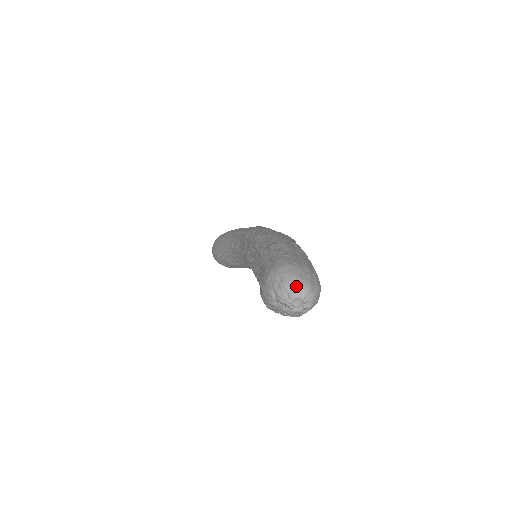
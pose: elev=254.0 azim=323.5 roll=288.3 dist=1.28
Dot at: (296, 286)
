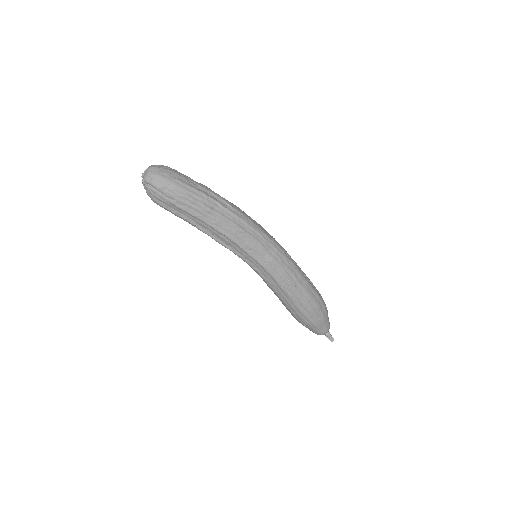
Dot at: (151, 166)
